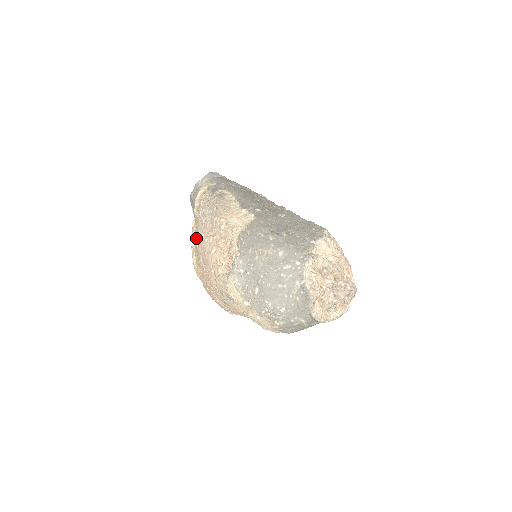
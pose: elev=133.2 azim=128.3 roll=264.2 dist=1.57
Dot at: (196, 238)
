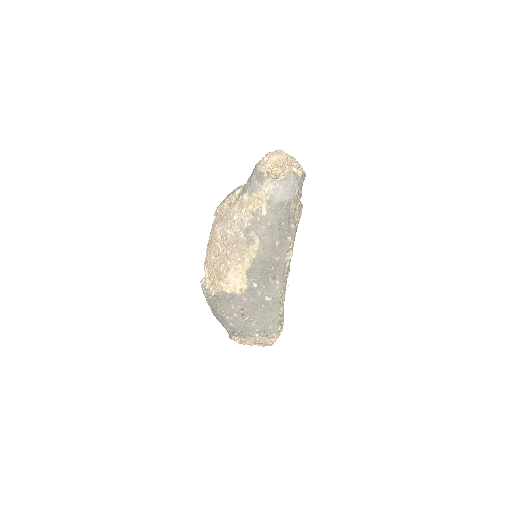
Dot at: (221, 219)
